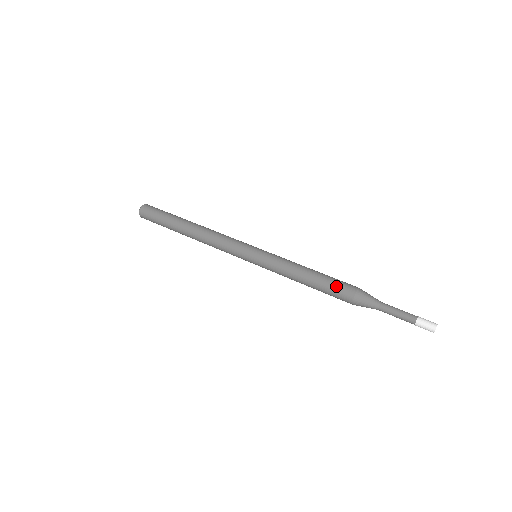
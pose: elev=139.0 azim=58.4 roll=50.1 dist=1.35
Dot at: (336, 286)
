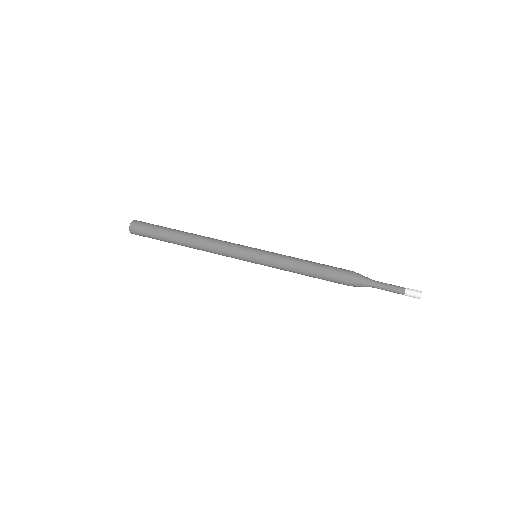
Dot at: (333, 281)
